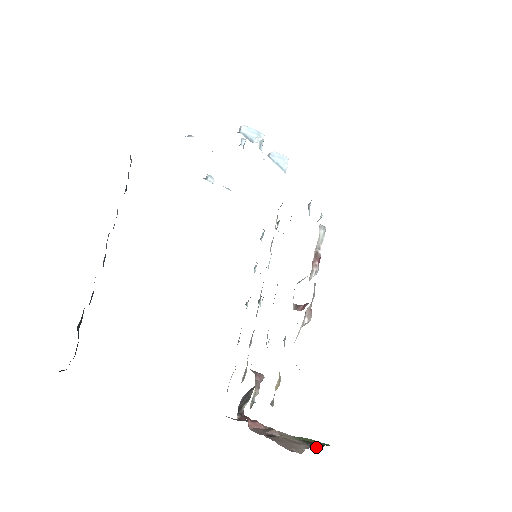
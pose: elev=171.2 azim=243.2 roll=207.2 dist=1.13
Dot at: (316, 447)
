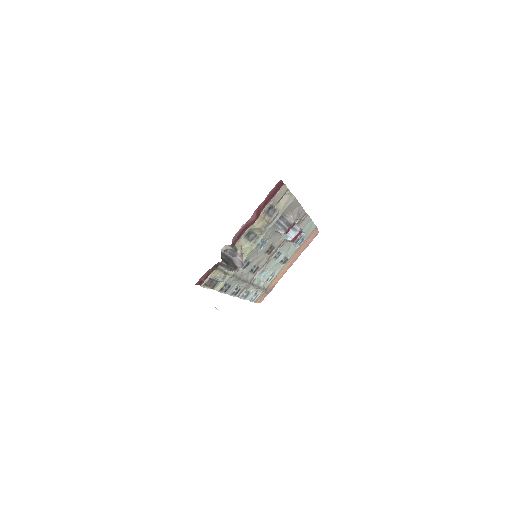
Dot at: occluded
